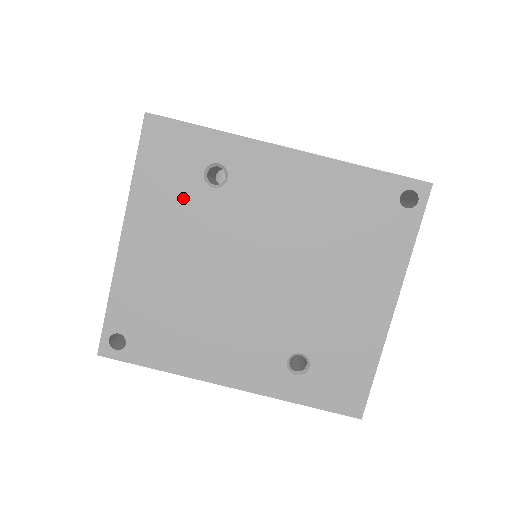
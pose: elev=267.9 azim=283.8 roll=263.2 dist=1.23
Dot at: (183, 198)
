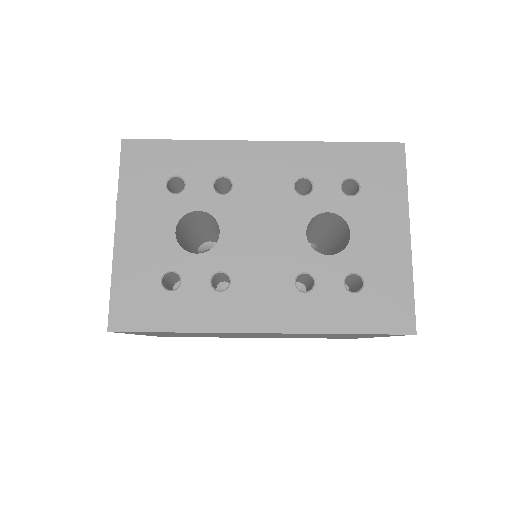
Dot at: (178, 334)
